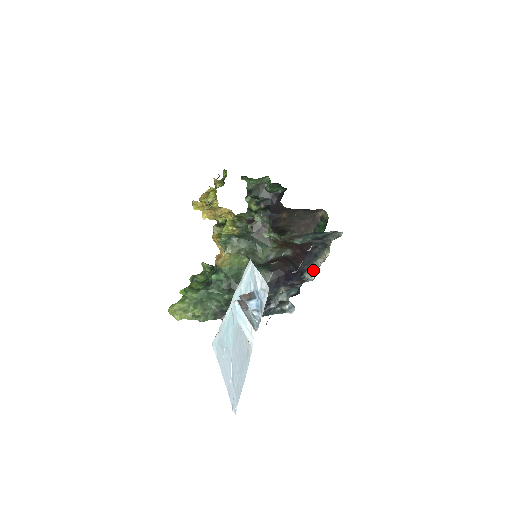
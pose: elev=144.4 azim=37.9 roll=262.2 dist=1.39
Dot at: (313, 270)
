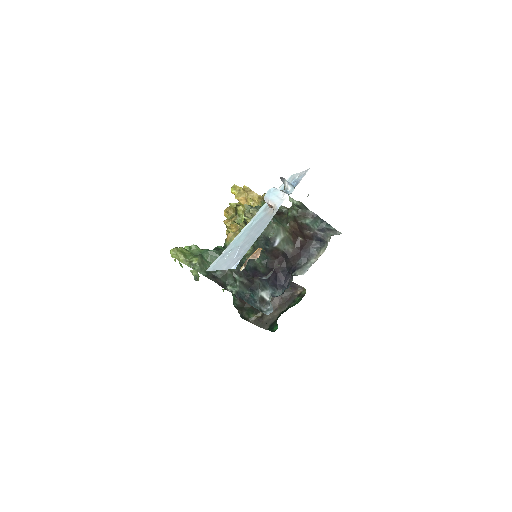
Dot at: (305, 268)
